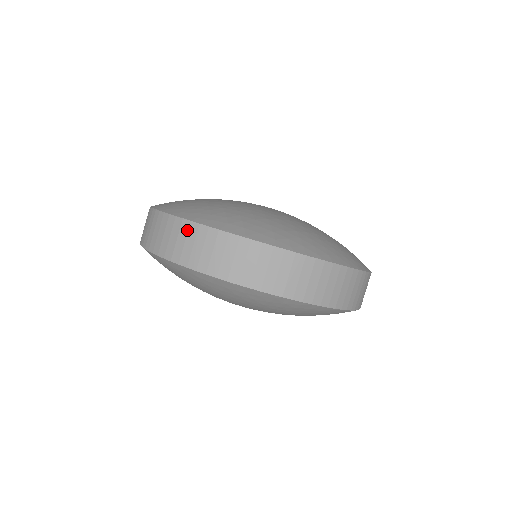
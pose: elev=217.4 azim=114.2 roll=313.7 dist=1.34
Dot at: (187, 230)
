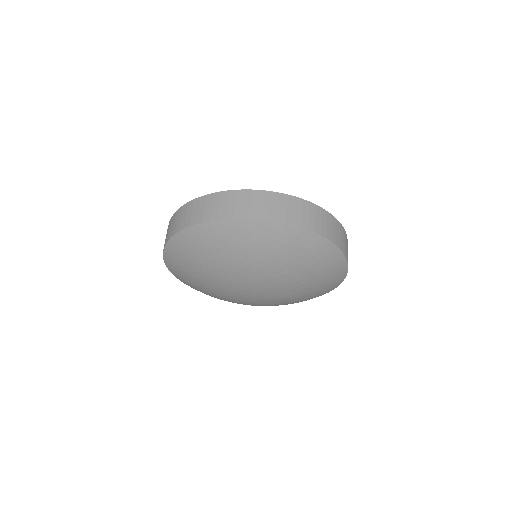
Dot at: (261, 196)
